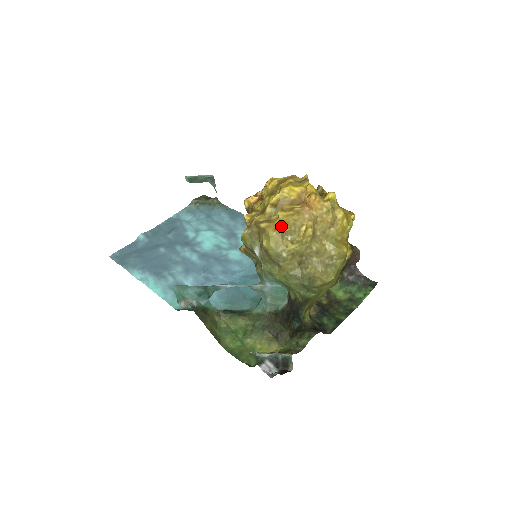
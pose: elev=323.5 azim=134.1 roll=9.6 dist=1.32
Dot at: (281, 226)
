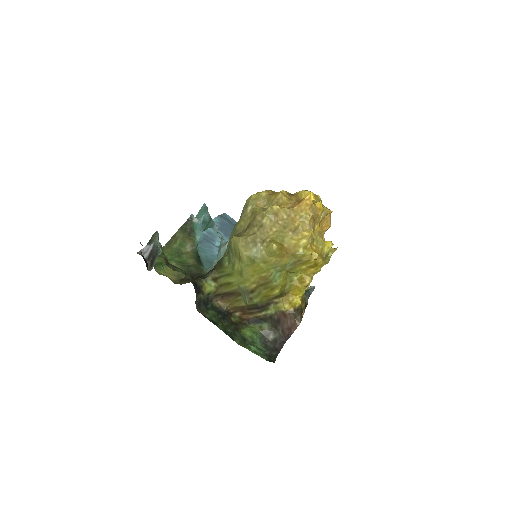
Dot at: (273, 195)
